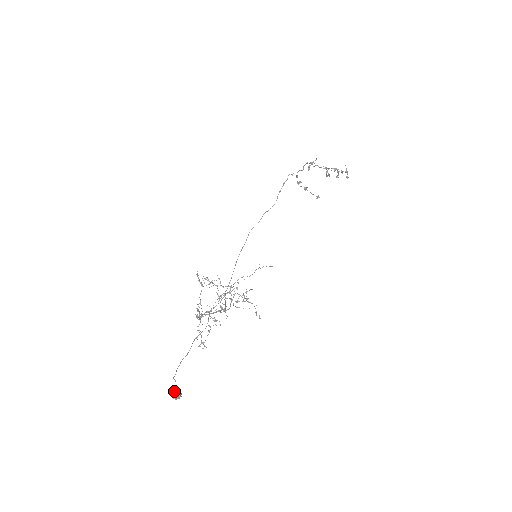
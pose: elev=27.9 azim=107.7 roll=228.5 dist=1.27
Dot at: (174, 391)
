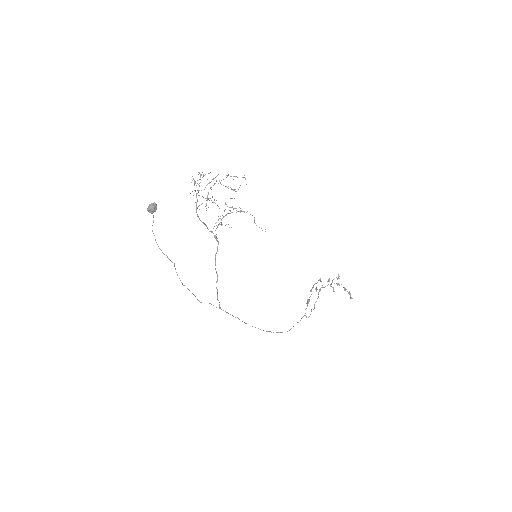
Dot at: occluded
